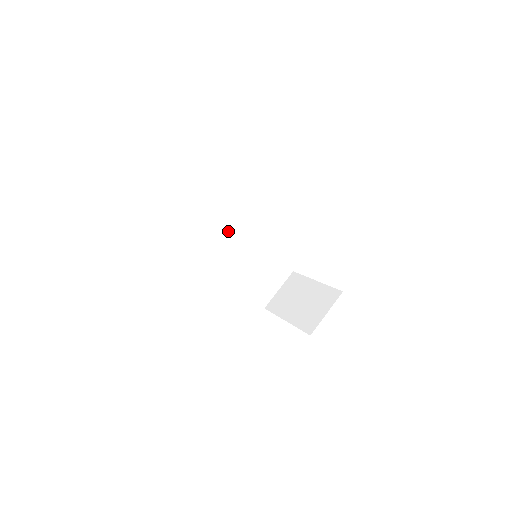
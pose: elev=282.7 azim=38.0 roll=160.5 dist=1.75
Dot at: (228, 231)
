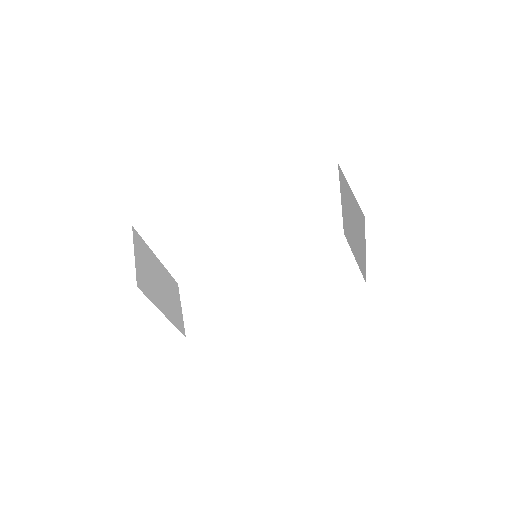
Dot at: (244, 284)
